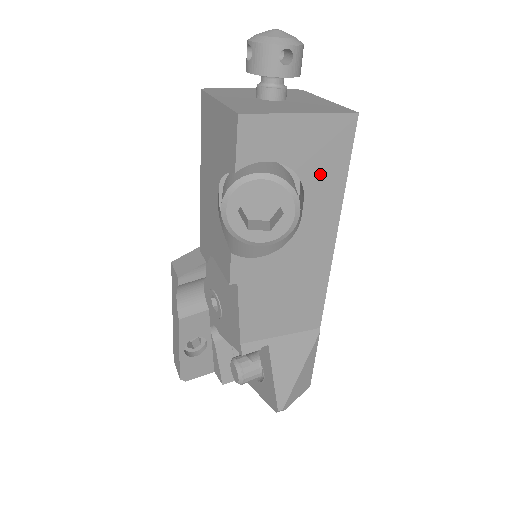
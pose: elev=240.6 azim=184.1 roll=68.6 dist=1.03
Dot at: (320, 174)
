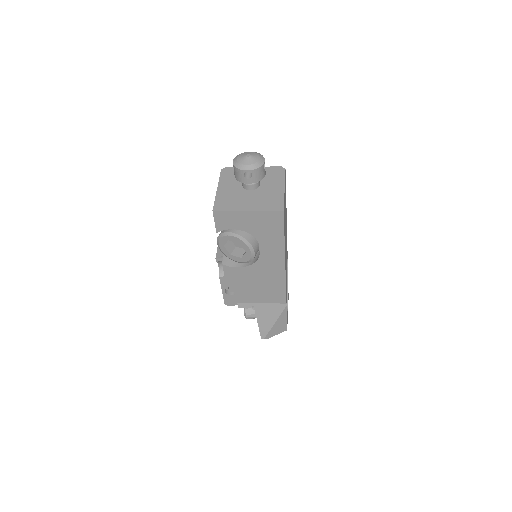
Dot at: (266, 235)
